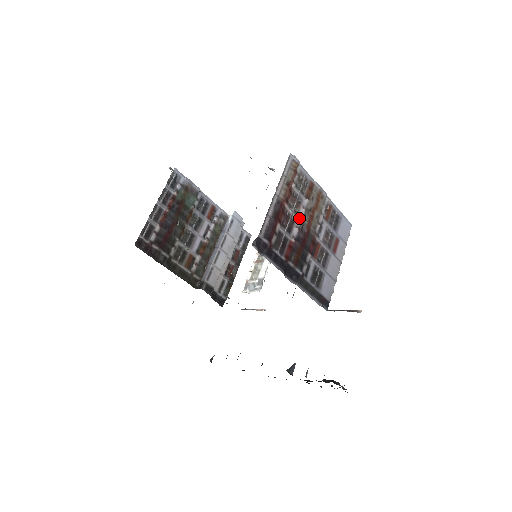
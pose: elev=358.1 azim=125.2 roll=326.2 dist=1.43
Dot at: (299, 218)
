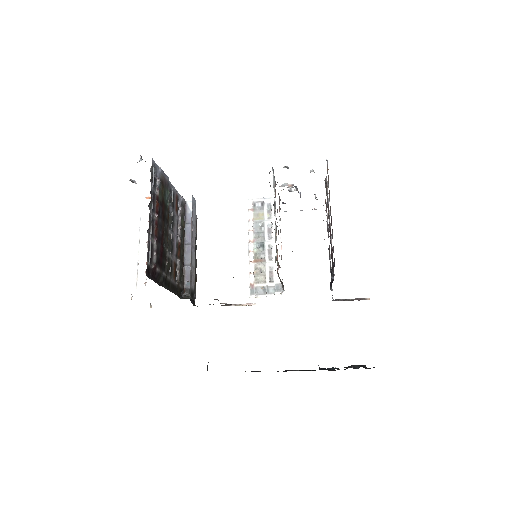
Dot at: occluded
